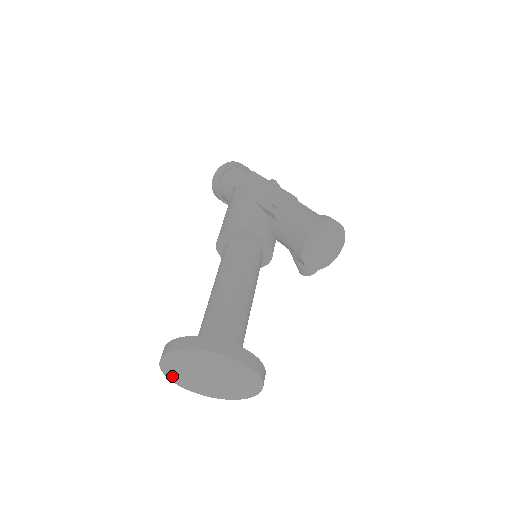
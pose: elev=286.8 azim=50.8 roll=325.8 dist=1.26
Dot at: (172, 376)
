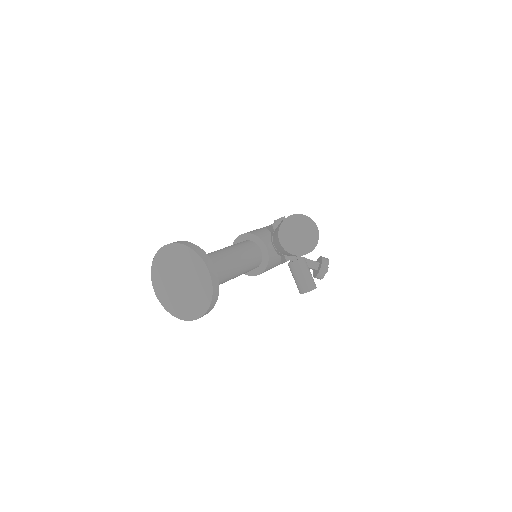
Dot at: (158, 291)
